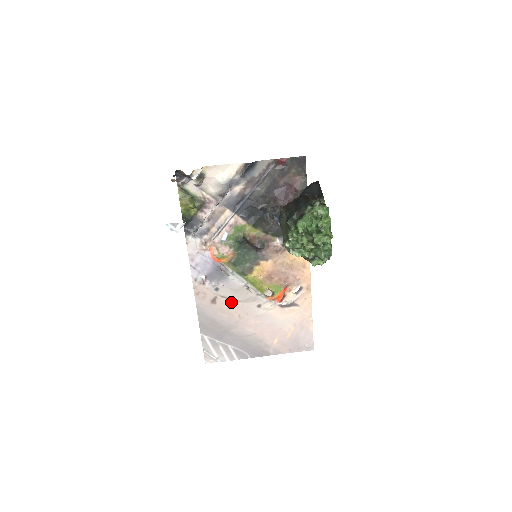
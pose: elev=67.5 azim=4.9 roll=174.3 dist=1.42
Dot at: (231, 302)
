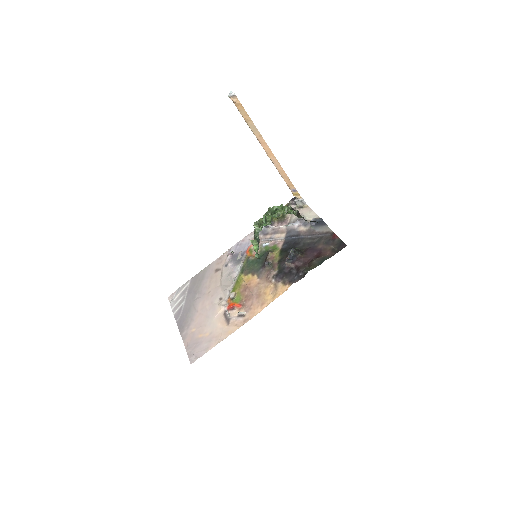
Dot at: (219, 280)
